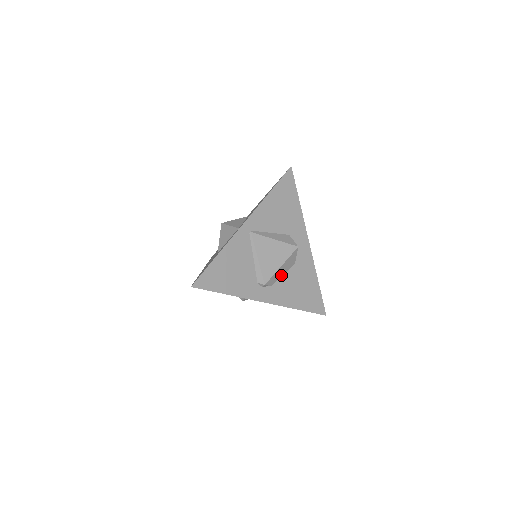
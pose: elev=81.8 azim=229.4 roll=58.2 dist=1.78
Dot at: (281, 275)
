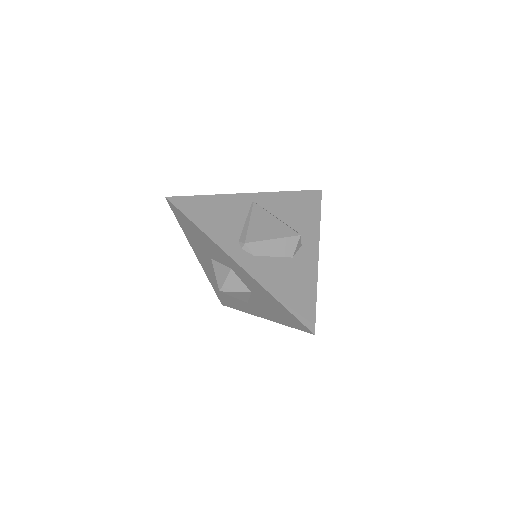
Dot at: (270, 254)
